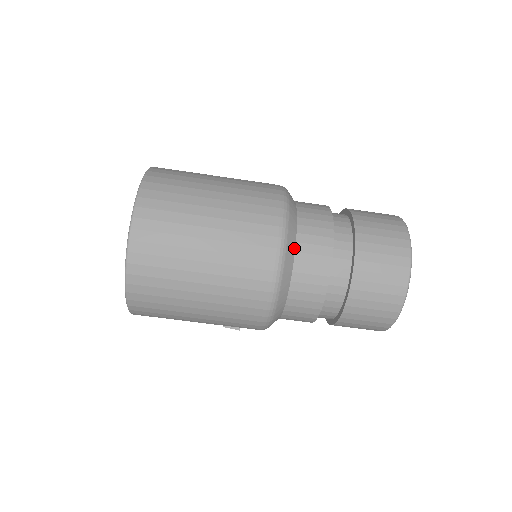
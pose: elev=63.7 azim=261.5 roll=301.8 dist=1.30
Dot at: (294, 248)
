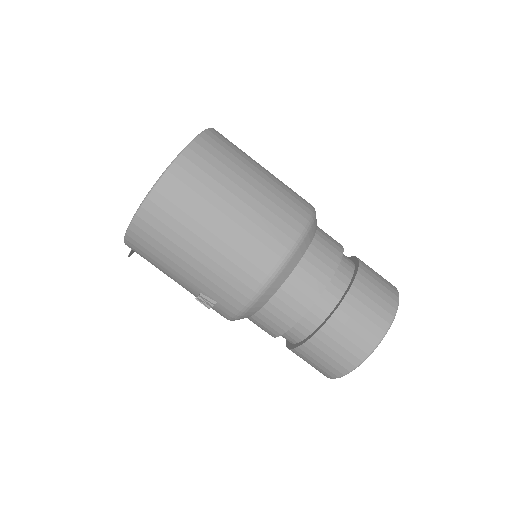
Dot at: (311, 240)
